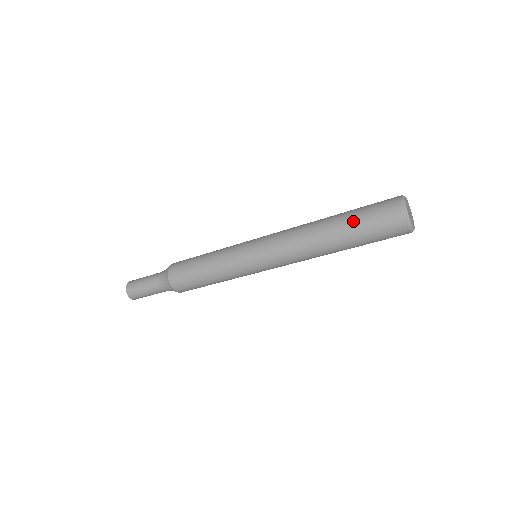
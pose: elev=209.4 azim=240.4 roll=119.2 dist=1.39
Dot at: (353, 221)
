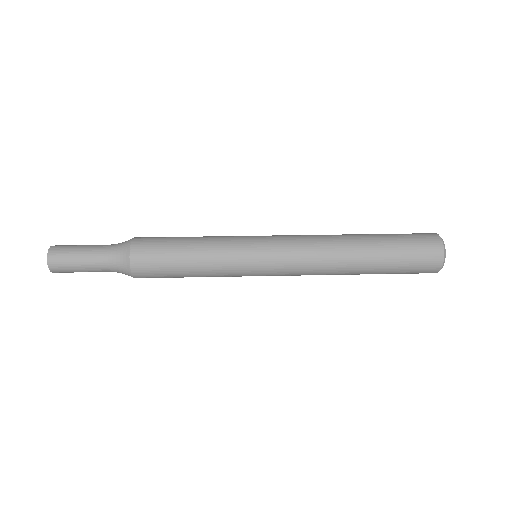
Dot at: (389, 270)
